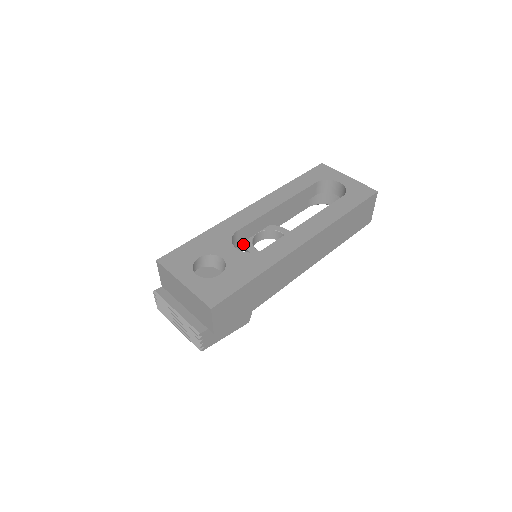
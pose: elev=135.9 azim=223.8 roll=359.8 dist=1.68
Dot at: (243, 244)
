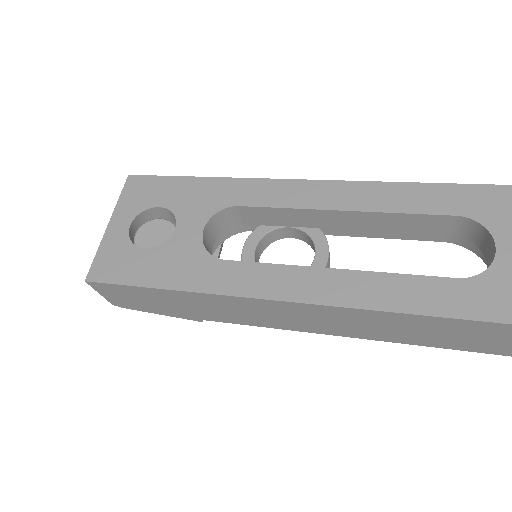
Dot at: occluded
